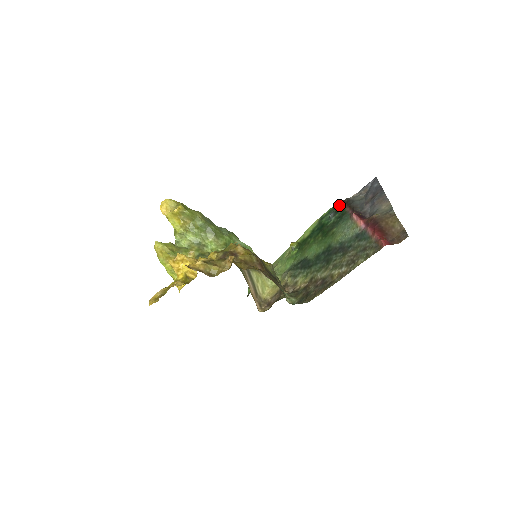
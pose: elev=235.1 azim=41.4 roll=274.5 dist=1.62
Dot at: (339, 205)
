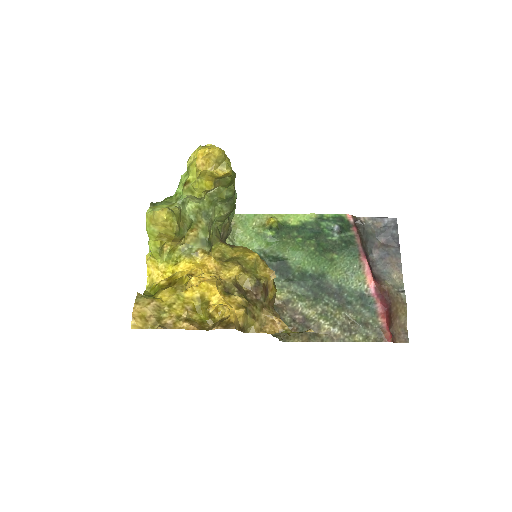
Dot at: (348, 221)
